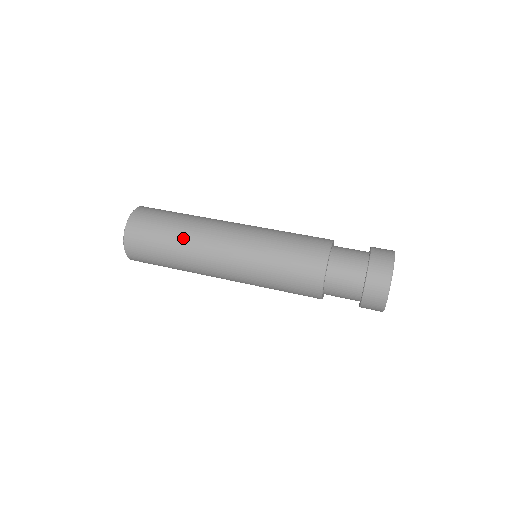
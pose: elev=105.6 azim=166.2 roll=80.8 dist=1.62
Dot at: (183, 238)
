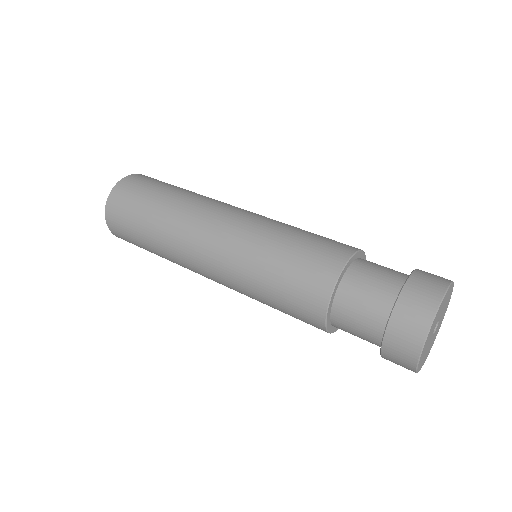
Dot at: (162, 253)
